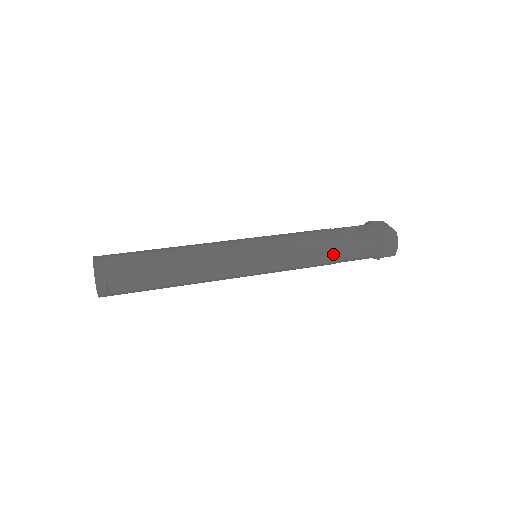
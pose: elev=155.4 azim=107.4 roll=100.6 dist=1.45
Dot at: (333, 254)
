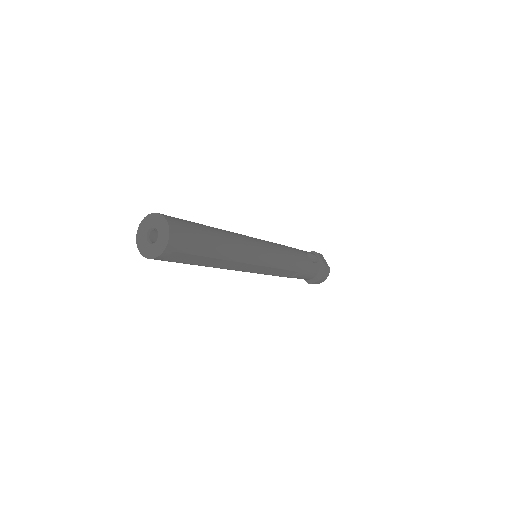
Dot at: (297, 274)
